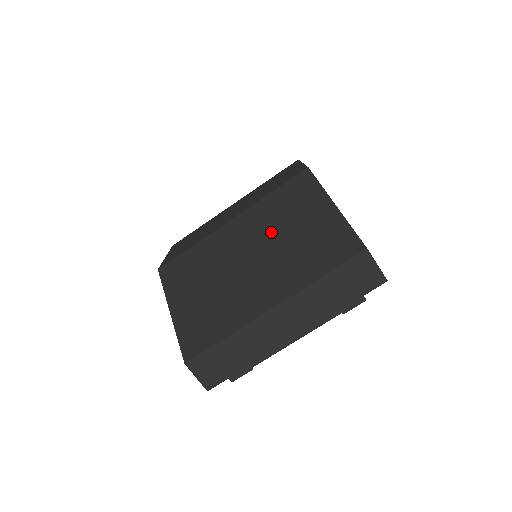
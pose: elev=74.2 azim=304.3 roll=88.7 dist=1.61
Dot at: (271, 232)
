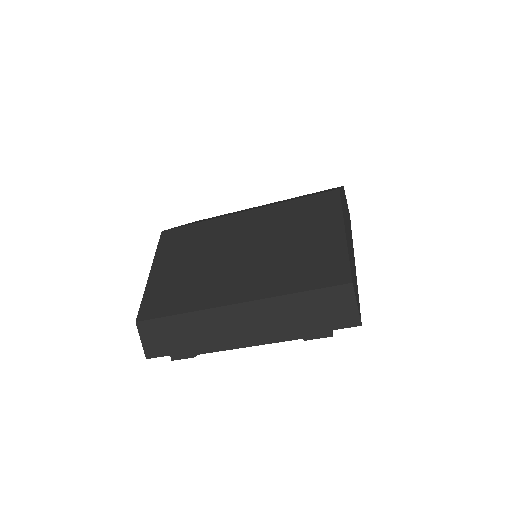
Dot at: (274, 234)
